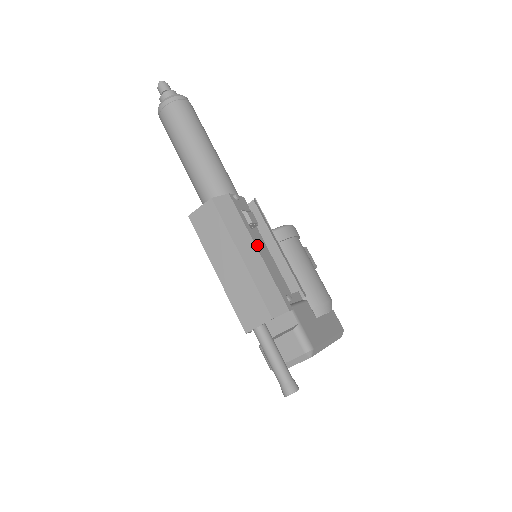
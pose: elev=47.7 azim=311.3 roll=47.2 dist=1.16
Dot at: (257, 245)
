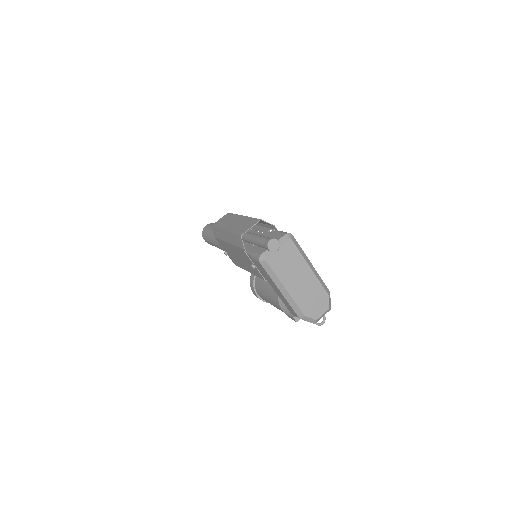
Dot at: occluded
